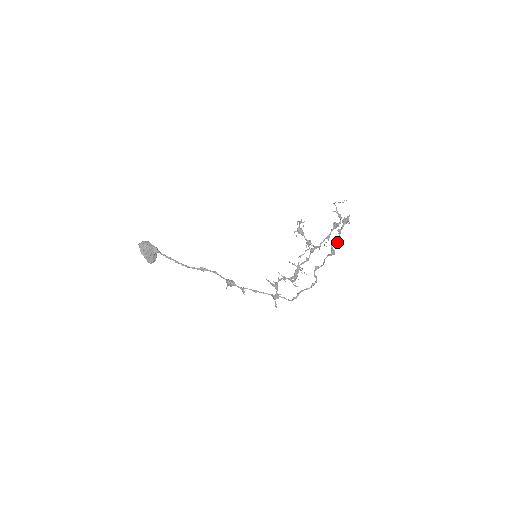
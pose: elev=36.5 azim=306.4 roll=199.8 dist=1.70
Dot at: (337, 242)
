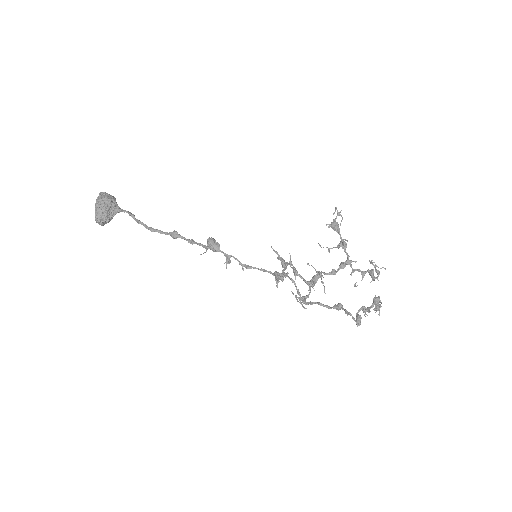
Dot at: (366, 311)
